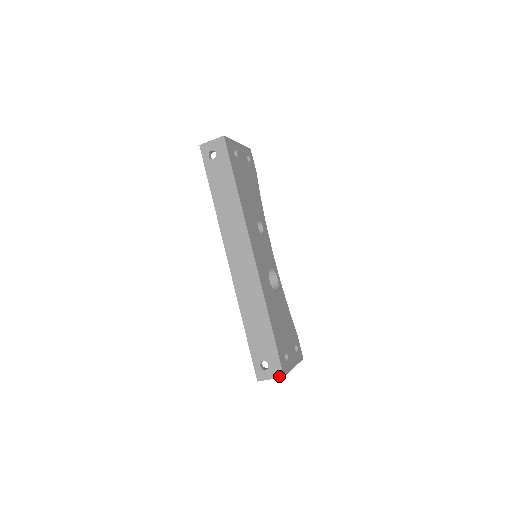
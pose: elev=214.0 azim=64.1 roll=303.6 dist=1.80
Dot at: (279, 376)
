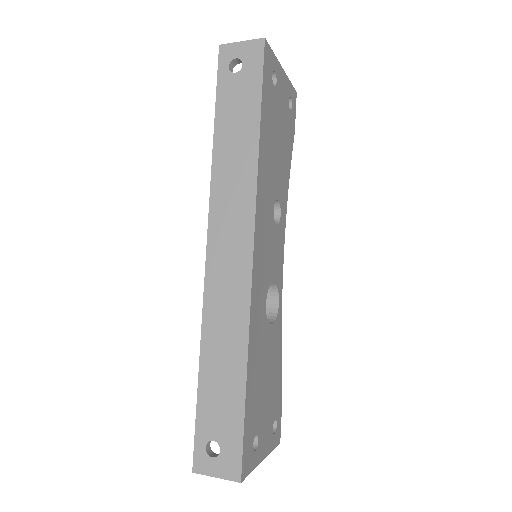
Dot at: (233, 477)
